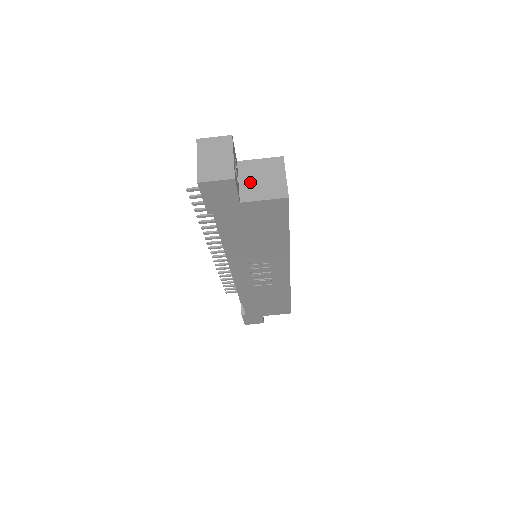
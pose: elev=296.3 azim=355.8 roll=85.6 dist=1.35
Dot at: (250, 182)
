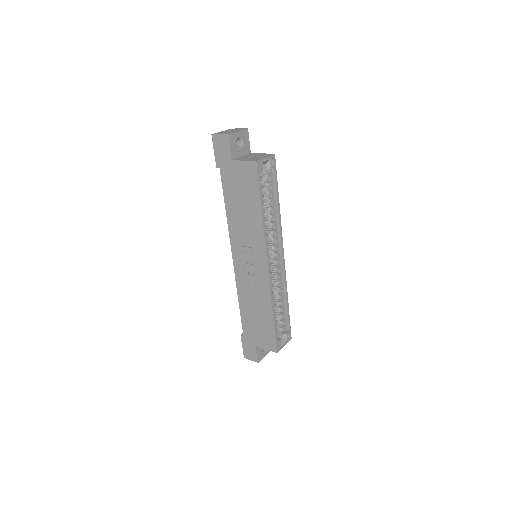
Dot at: (246, 157)
